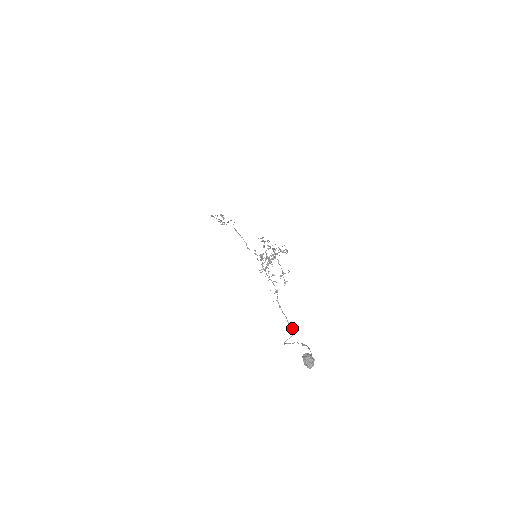
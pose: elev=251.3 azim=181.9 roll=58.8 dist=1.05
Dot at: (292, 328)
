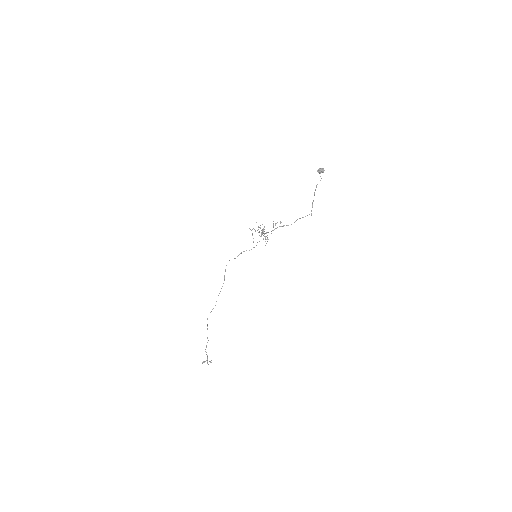
Dot at: (305, 216)
